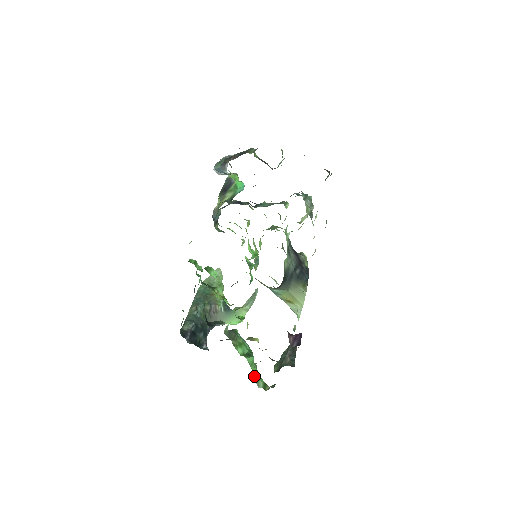
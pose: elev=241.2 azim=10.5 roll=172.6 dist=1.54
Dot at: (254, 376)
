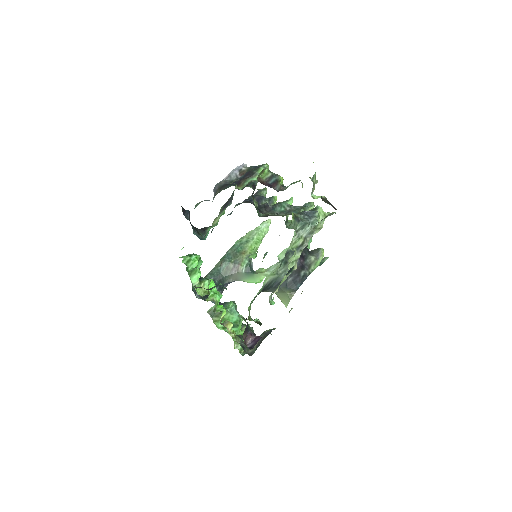
Dot at: occluded
